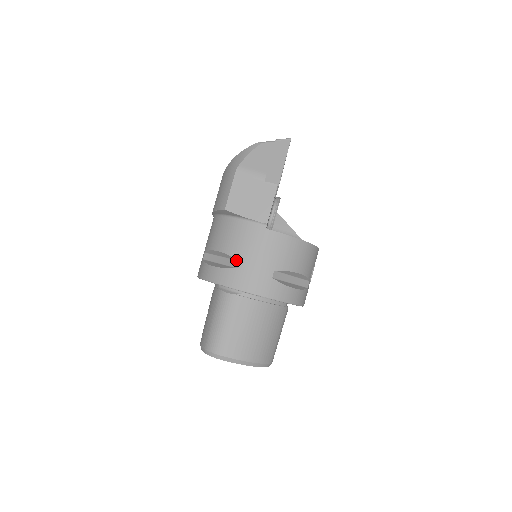
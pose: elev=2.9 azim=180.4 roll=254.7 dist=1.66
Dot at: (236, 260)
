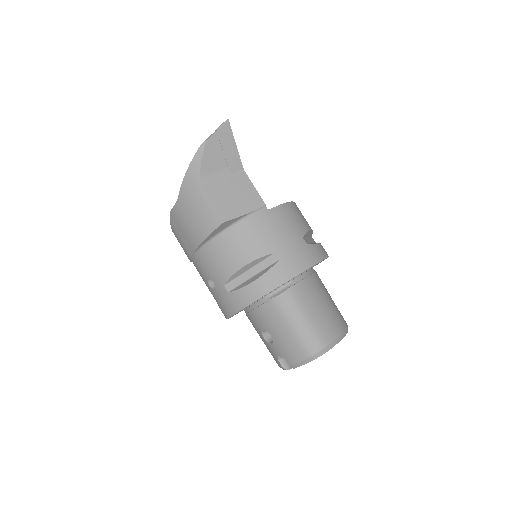
Dot at: (270, 256)
